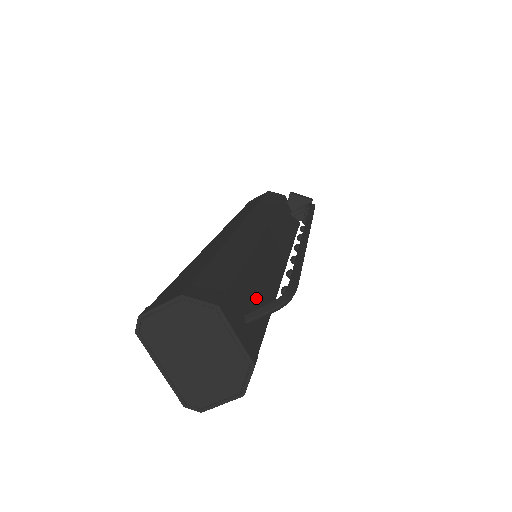
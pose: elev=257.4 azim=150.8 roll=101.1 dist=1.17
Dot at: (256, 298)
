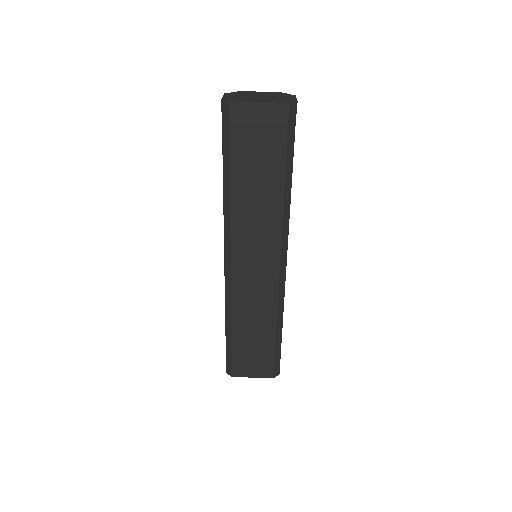
Dot at: occluded
